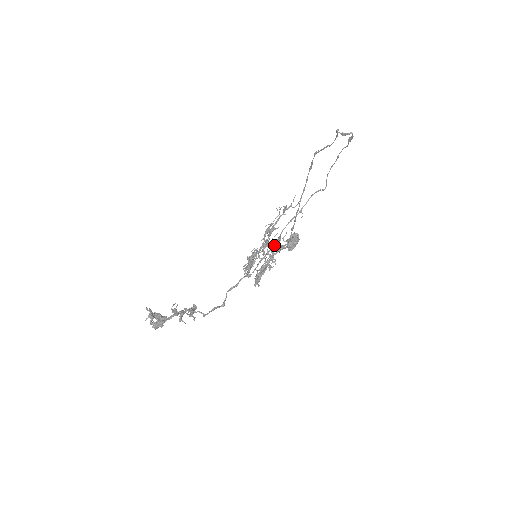
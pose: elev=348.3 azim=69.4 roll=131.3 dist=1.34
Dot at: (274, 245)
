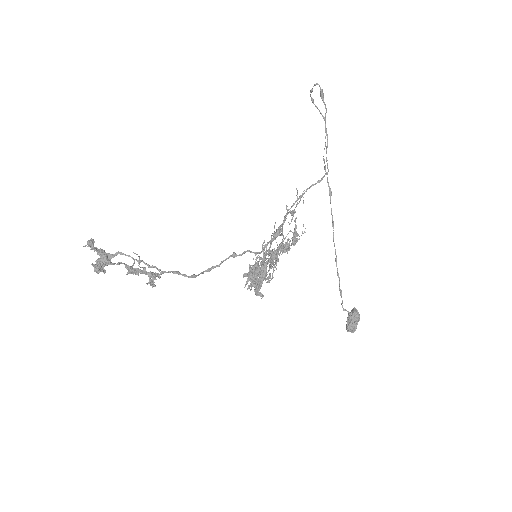
Dot at: occluded
